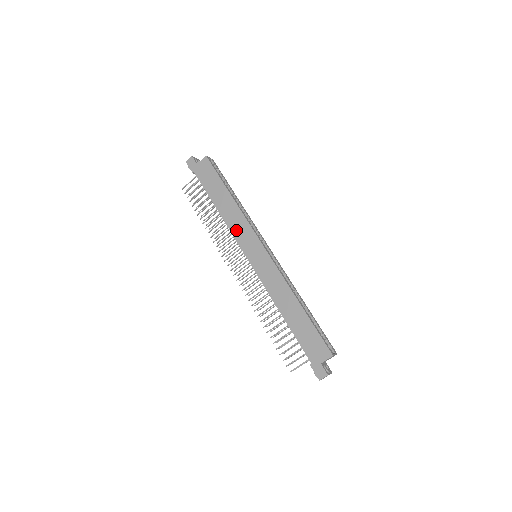
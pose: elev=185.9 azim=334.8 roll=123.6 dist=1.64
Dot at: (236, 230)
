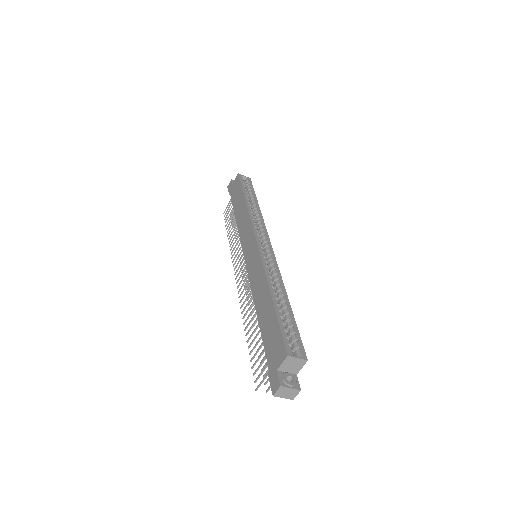
Dot at: (242, 233)
